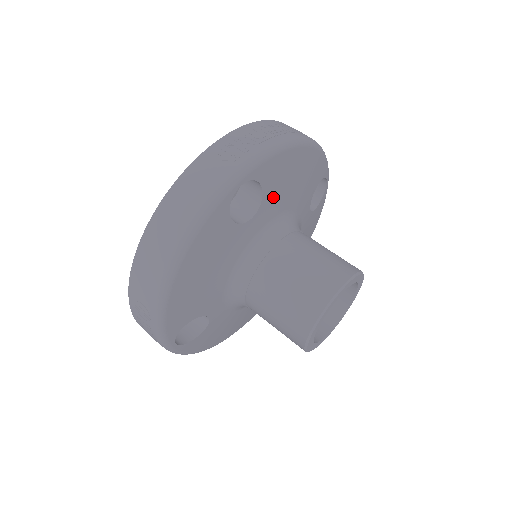
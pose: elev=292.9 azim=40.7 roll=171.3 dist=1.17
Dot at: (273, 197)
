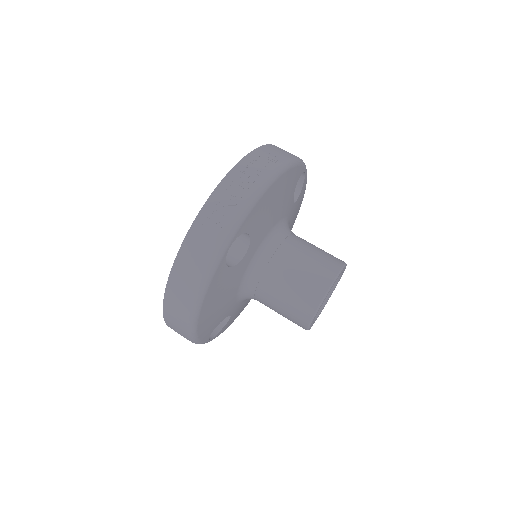
Dot at: (259, 230)
